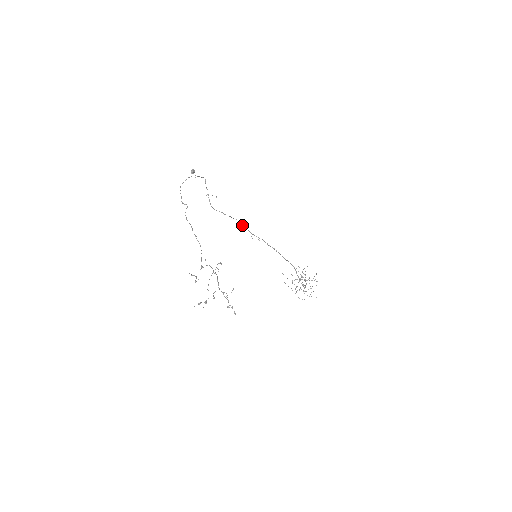
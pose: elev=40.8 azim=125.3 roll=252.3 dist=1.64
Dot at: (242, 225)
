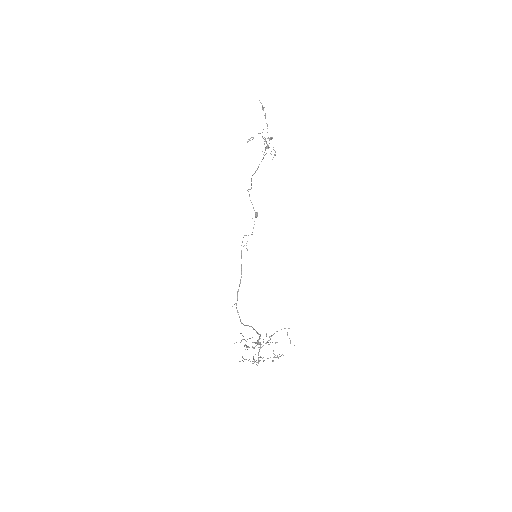
Dot at: (239, 285)
